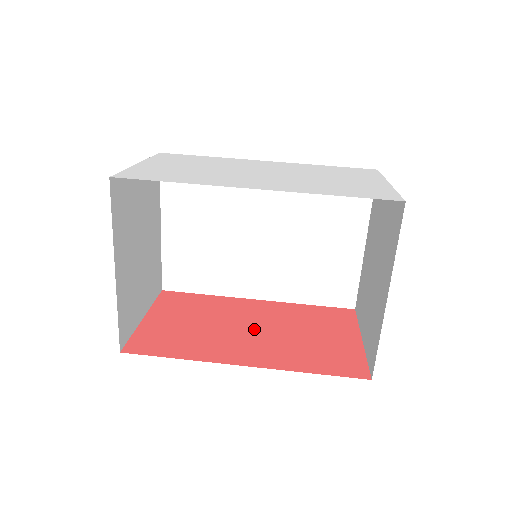
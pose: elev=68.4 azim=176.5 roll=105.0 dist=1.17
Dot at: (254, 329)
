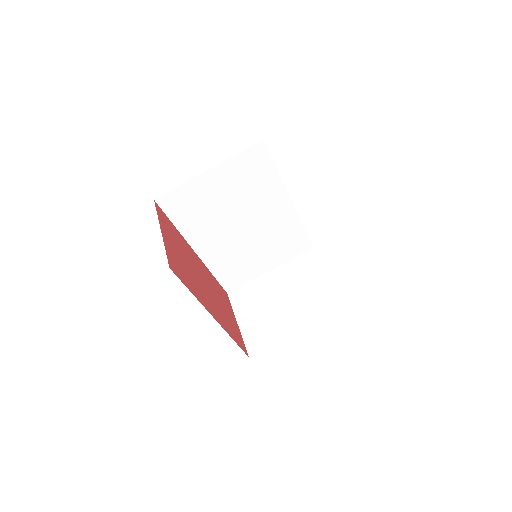
Dot at: (206, 285)
